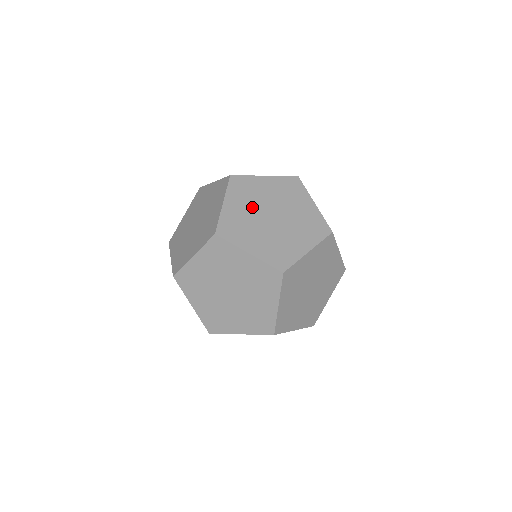
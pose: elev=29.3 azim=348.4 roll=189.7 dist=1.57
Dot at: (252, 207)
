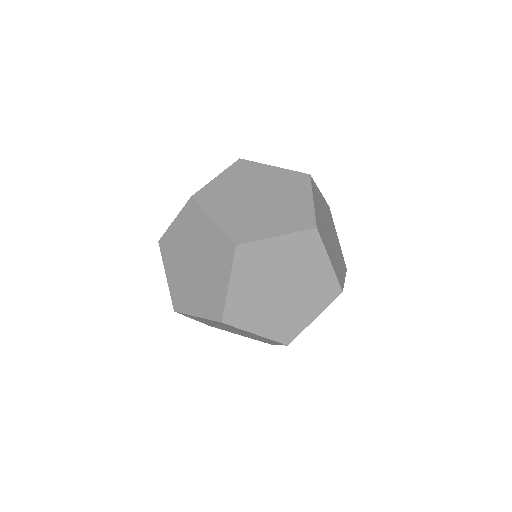
Dot at: (243, 186)
